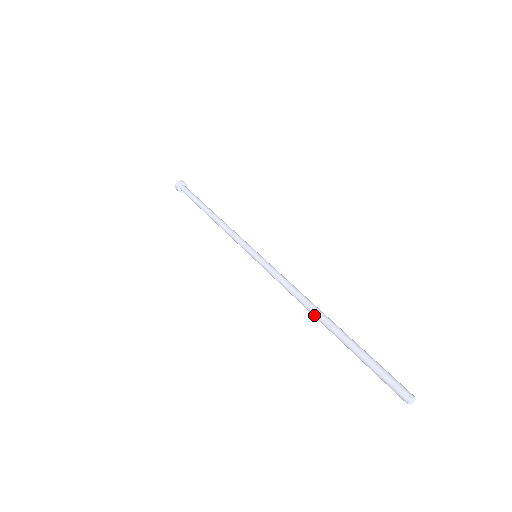
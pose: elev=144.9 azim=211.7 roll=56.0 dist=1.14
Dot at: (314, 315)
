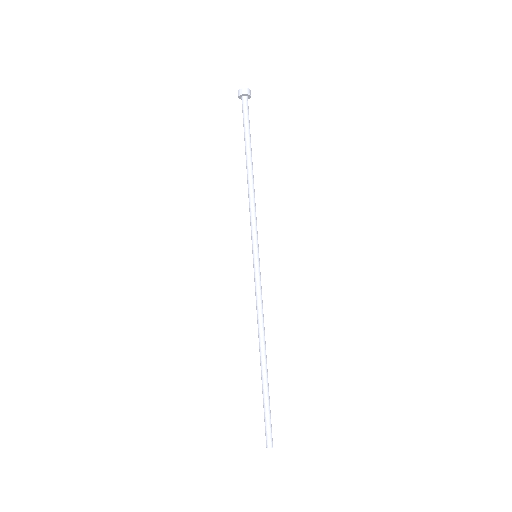
Dot at: (259, 348)
